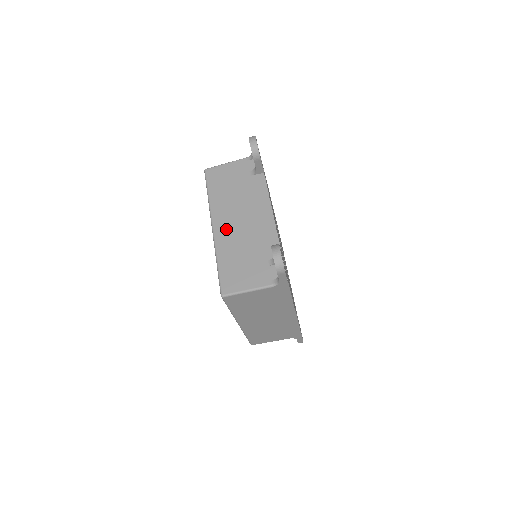
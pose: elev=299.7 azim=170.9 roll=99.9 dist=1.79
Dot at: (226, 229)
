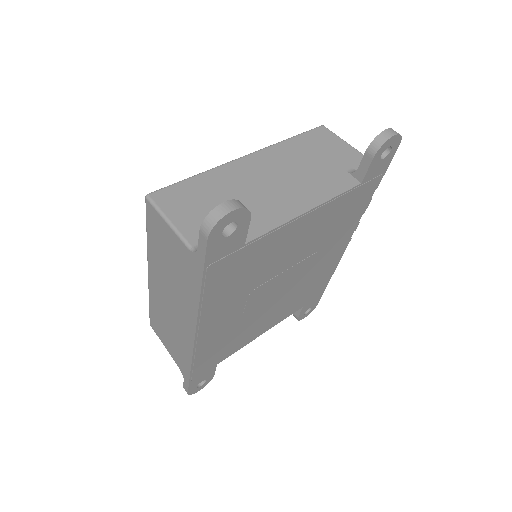
Dot at: (251, 169)
